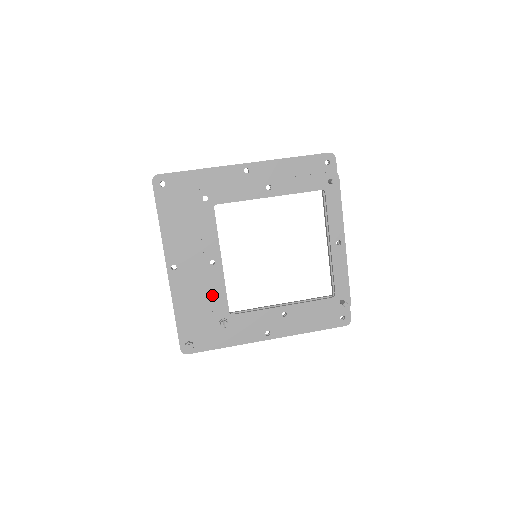
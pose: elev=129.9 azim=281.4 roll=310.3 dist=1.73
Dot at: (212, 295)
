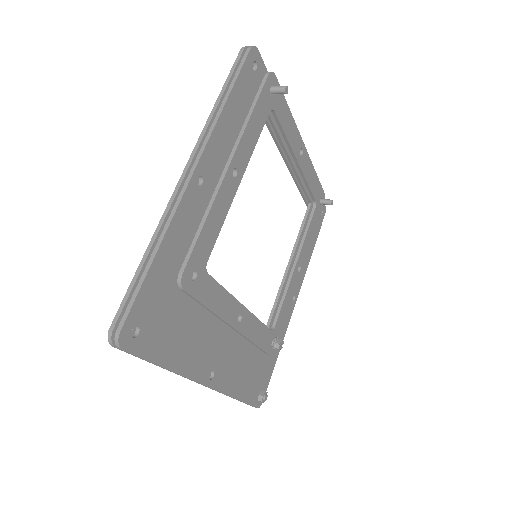
Dot at: (255, 341)
